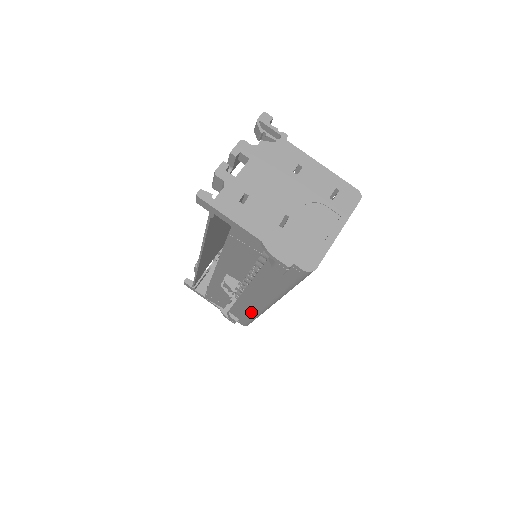
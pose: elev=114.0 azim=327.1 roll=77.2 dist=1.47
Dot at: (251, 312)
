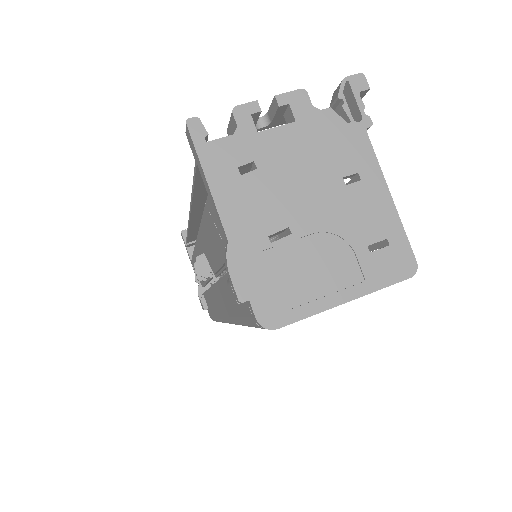
Dot at: occluded
